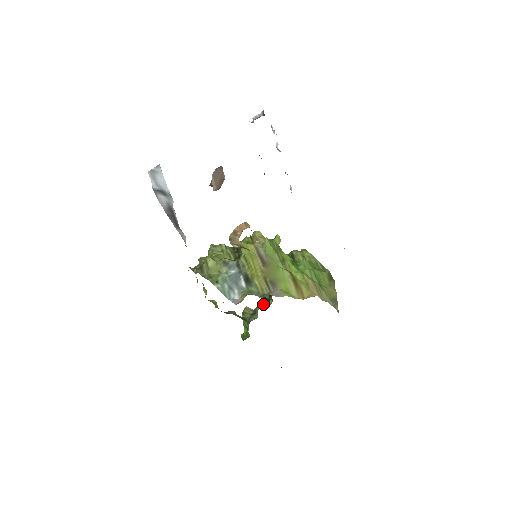
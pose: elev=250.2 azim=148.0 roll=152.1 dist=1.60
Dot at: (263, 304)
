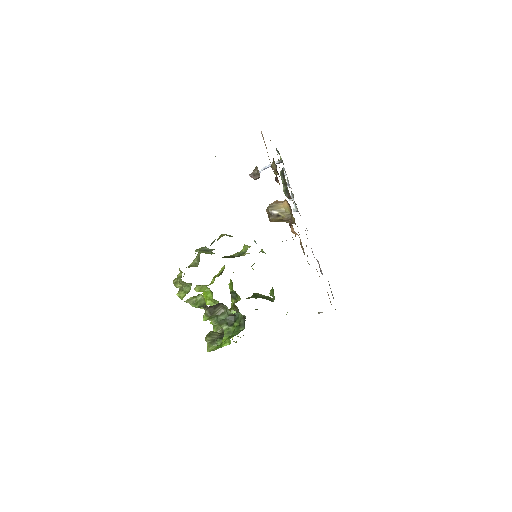
Dot at: occluded
